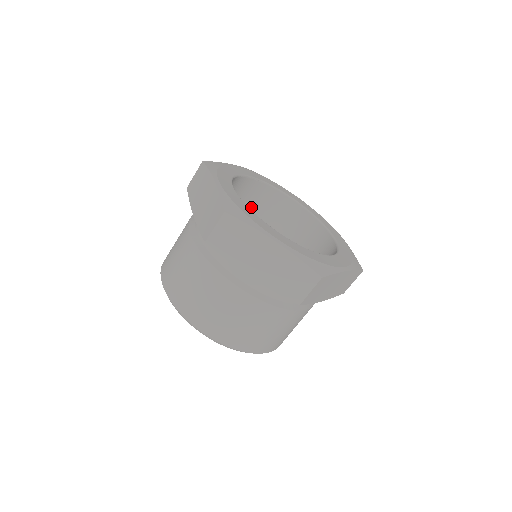
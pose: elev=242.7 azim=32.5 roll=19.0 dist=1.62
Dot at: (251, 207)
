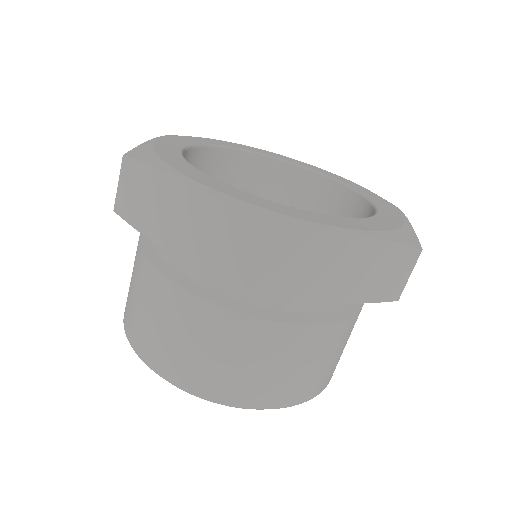
Dot at: occluded
